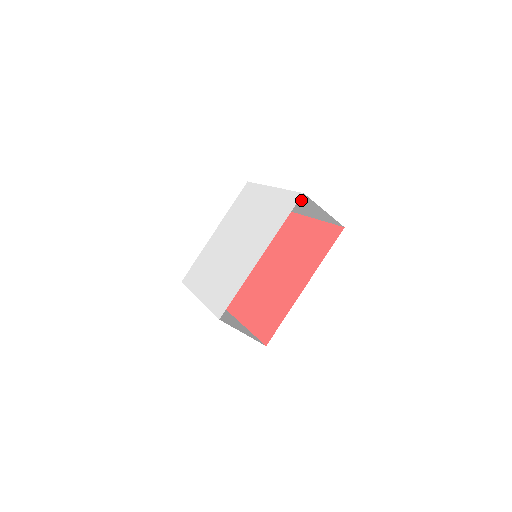
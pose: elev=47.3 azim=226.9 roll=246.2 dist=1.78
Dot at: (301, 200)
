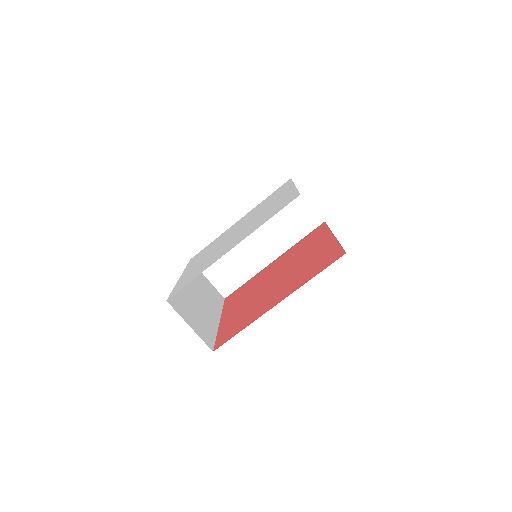
Dot at: occluded
